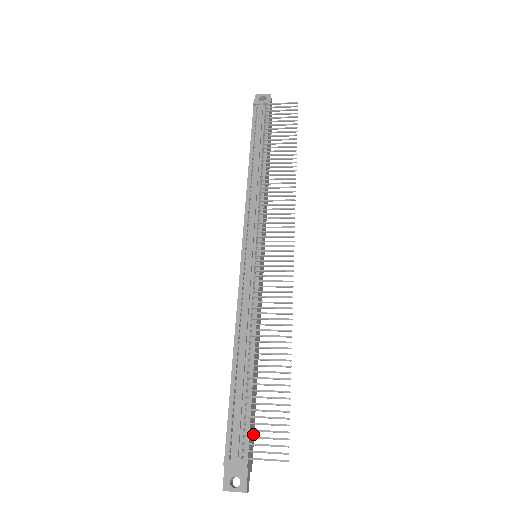
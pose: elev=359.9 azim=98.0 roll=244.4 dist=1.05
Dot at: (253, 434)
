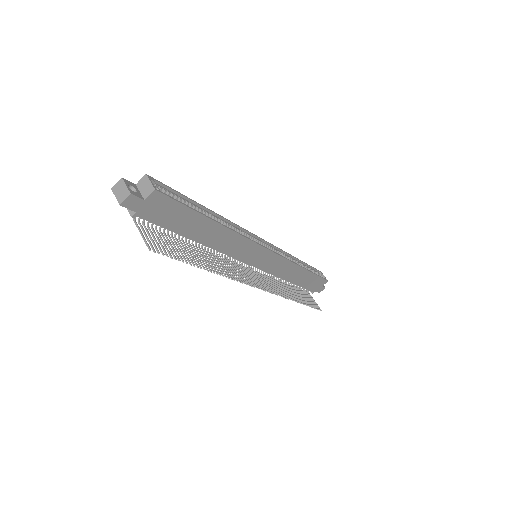
Dot at: (319, 279)
